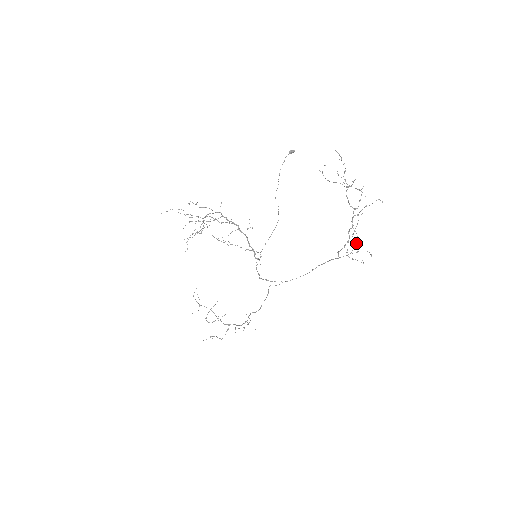
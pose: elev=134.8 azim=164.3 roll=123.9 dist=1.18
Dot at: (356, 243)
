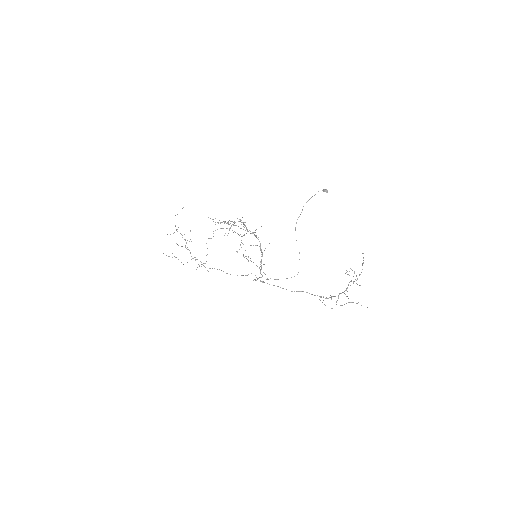
Dot at: occluded
